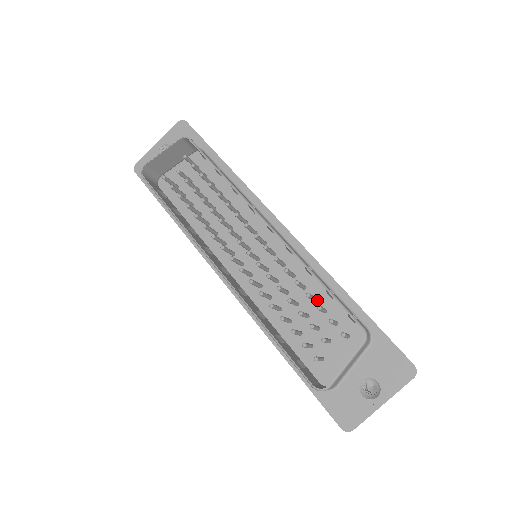
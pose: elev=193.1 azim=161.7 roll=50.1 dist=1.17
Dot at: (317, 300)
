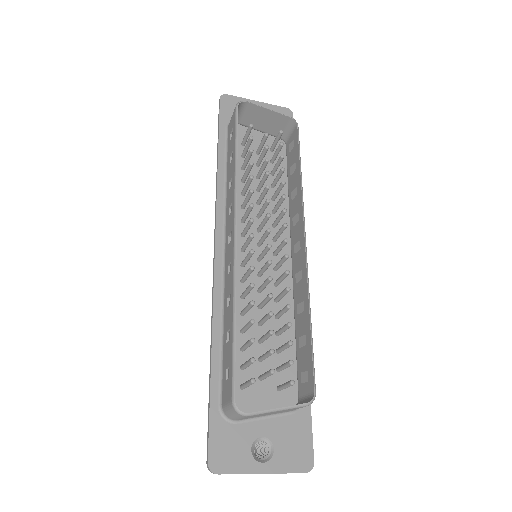
Dot at: (279, 337)
